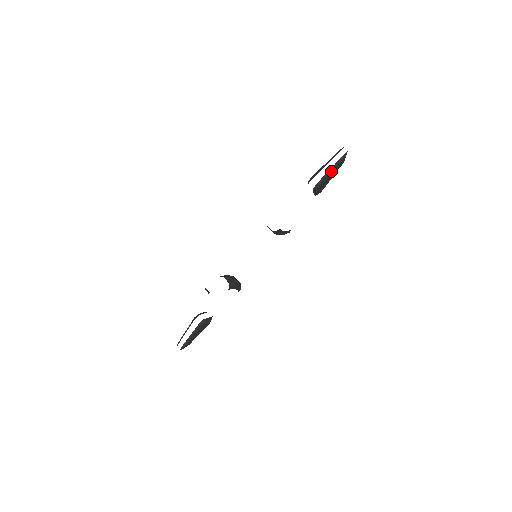
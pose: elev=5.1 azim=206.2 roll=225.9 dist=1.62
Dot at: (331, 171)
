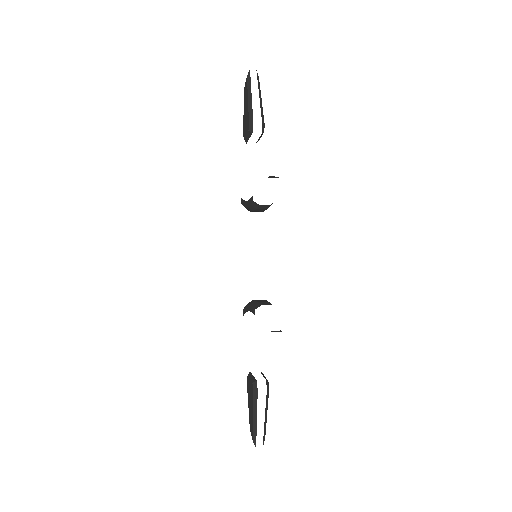
Dot at: (261, 102)
